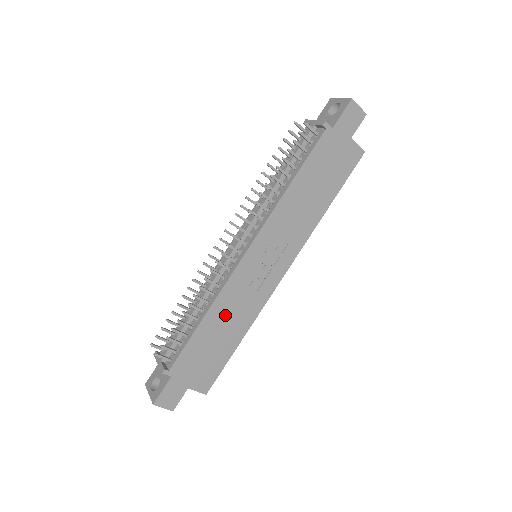
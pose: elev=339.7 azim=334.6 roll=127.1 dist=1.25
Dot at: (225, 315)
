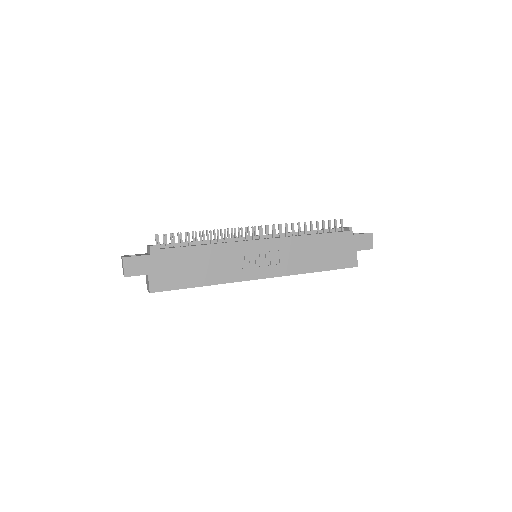
Dot at: (213, 259)
